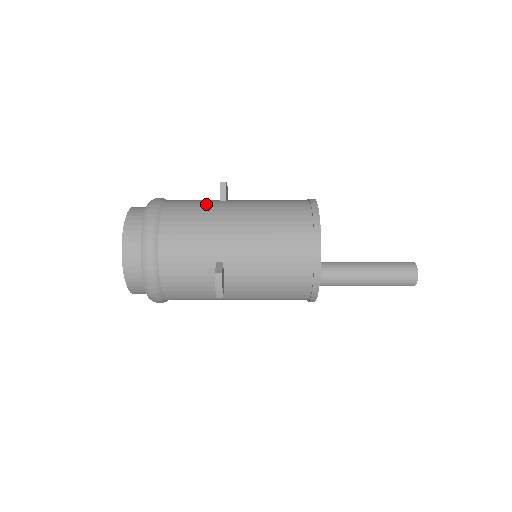
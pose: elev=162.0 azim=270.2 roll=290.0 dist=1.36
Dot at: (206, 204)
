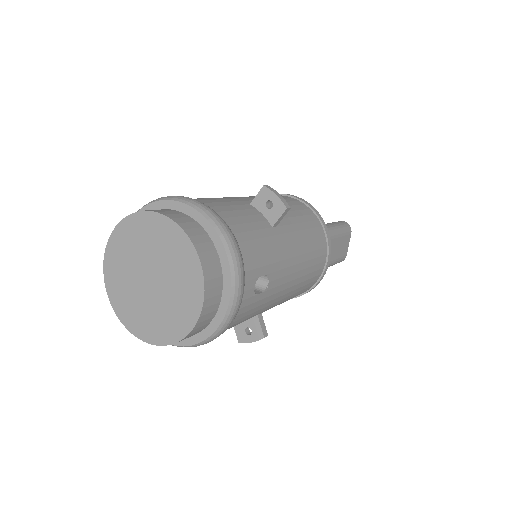
Dot at: occluded
